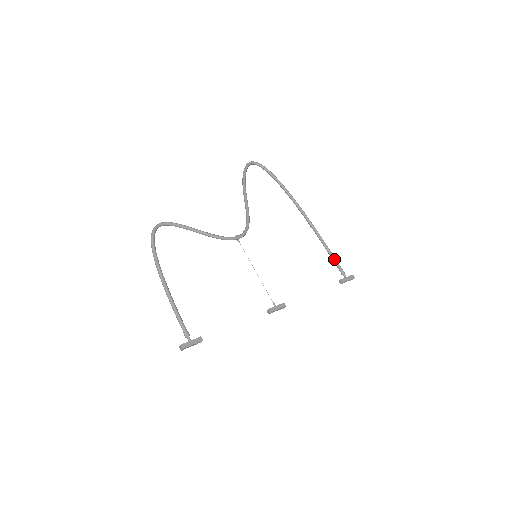
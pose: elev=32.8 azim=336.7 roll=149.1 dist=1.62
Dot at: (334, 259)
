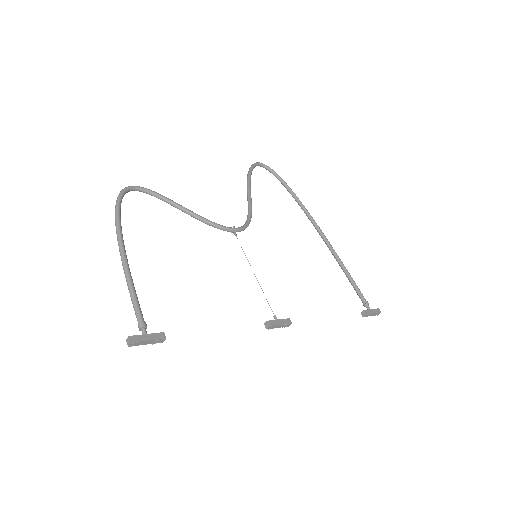
Dot at: (355, 285)
